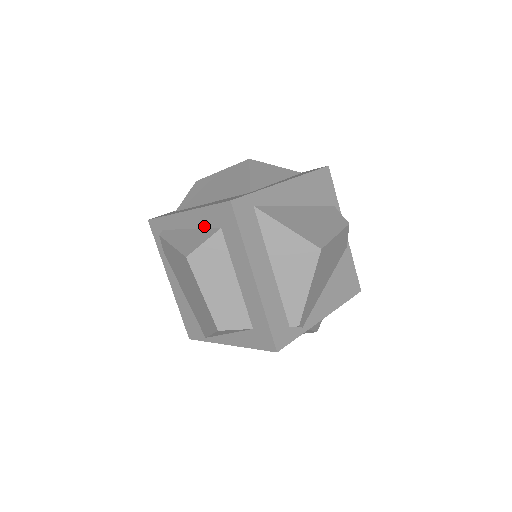
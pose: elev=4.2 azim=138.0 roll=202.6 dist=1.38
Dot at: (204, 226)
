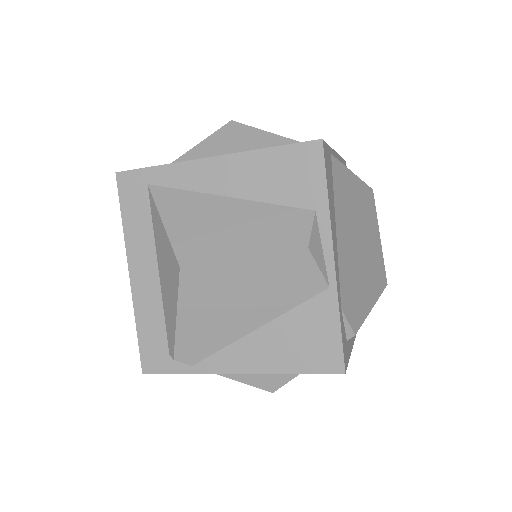
Dot at: occluded
